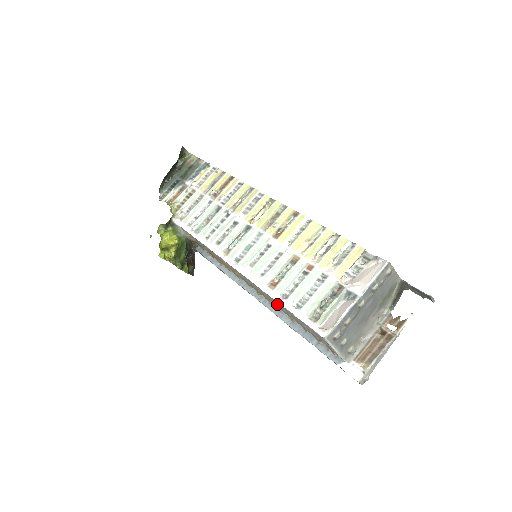
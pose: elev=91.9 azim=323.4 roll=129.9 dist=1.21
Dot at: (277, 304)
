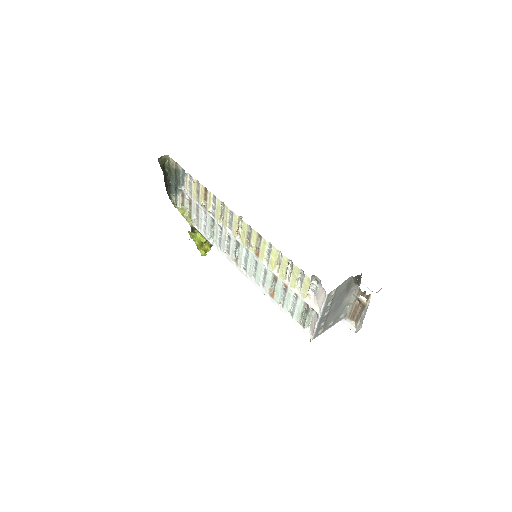
Dot at: occluded
